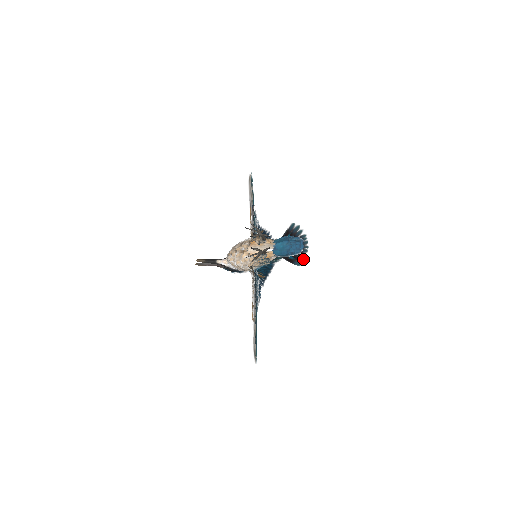
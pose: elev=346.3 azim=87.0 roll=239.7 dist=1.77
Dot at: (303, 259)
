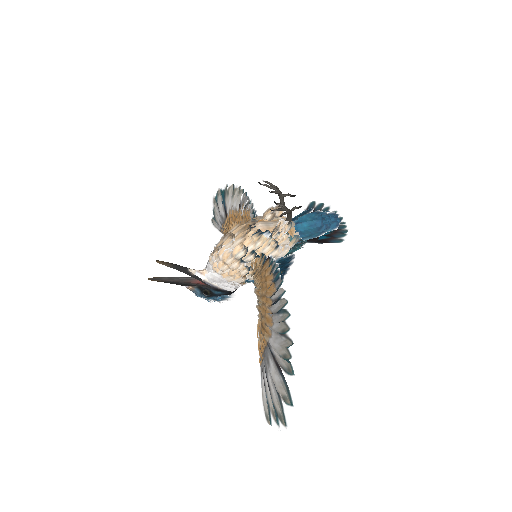
Dot at: (344, 234)
